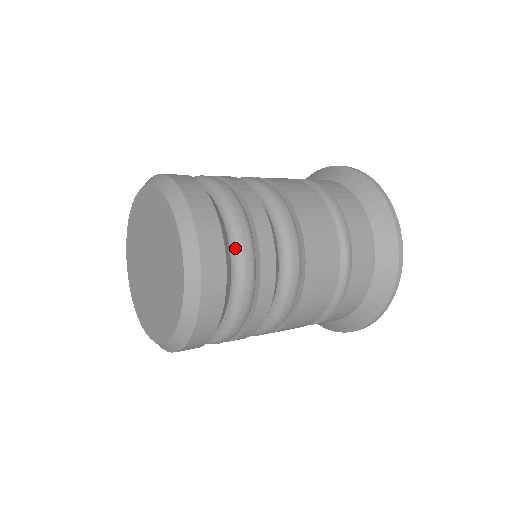
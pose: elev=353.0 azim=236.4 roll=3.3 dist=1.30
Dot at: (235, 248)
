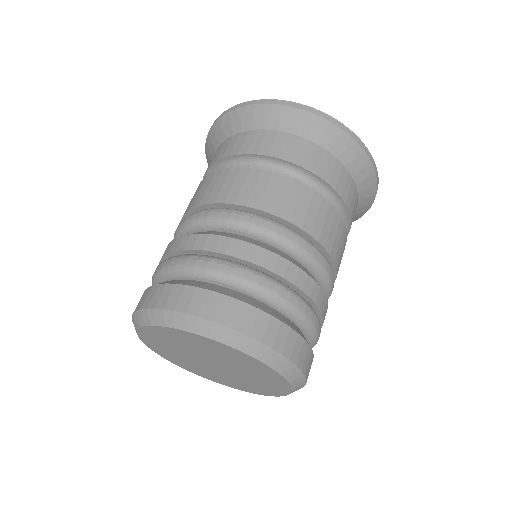
Dot at: occluded
